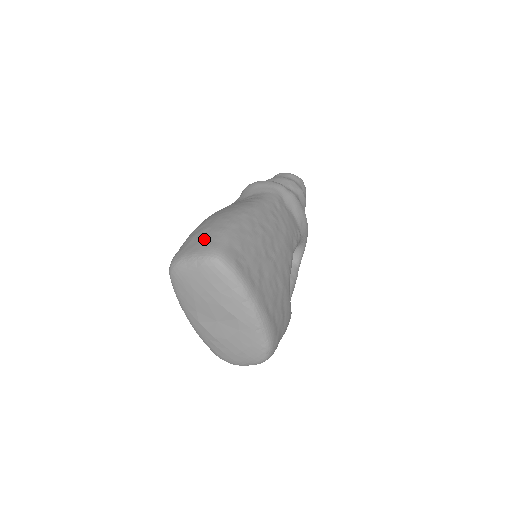
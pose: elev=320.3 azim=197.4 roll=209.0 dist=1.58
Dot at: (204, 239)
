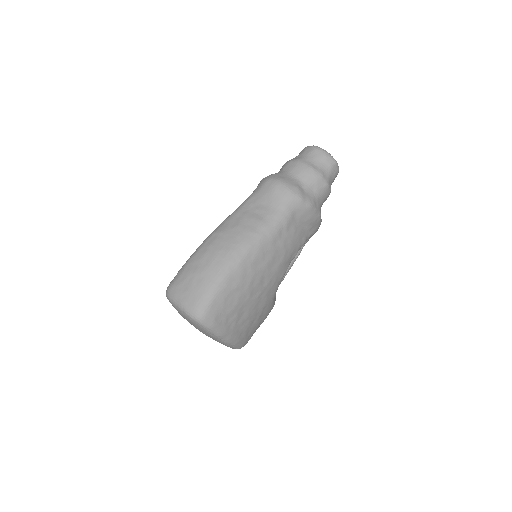
Dot at: (194, 290)
